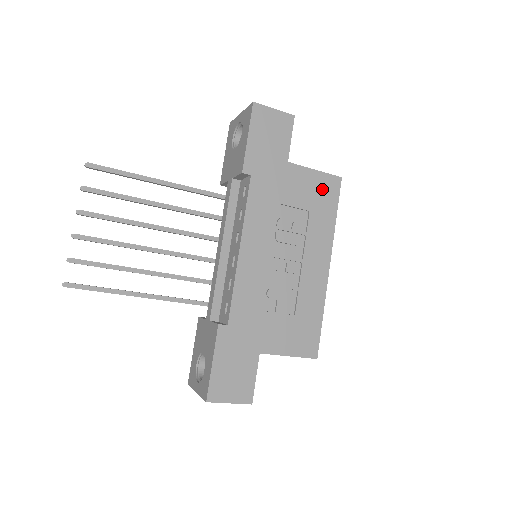
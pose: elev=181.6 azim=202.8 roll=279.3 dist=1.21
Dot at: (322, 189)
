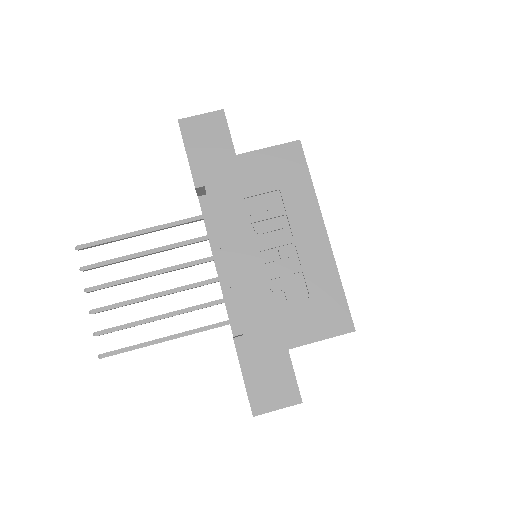
Dot at: (283, 162)
